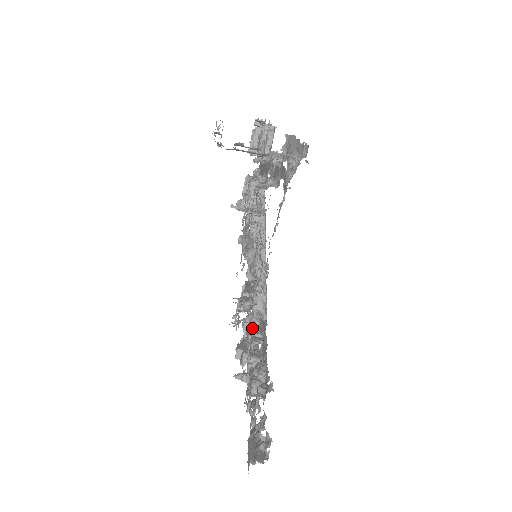
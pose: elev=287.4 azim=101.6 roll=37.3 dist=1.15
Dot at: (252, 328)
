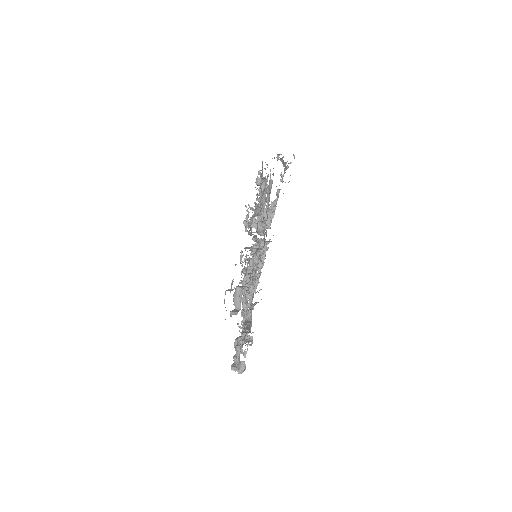
Dot at: occluded
